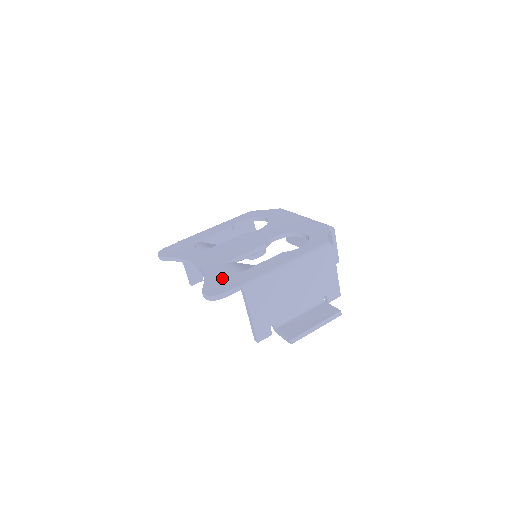
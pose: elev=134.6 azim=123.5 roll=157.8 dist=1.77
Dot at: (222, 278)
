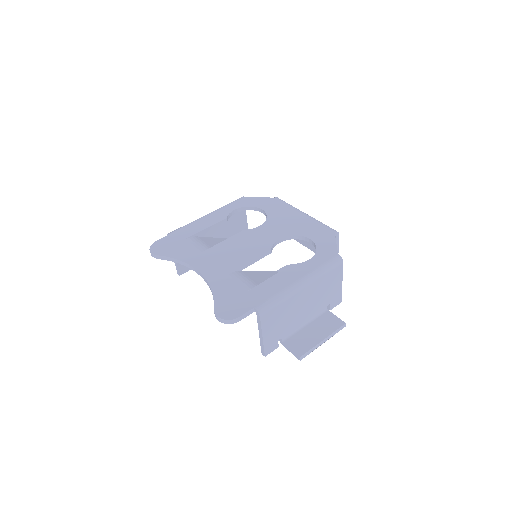
Dot at: (233, 295)
